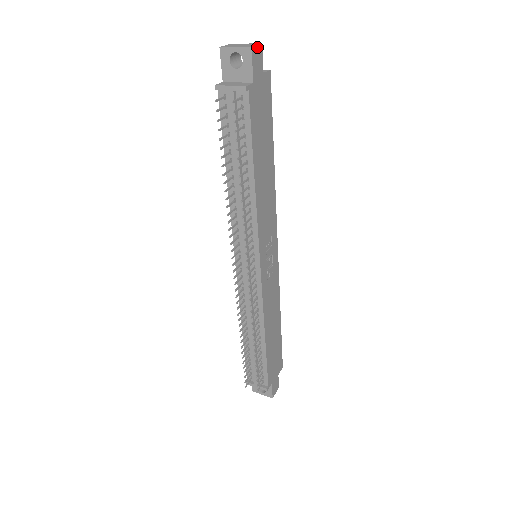
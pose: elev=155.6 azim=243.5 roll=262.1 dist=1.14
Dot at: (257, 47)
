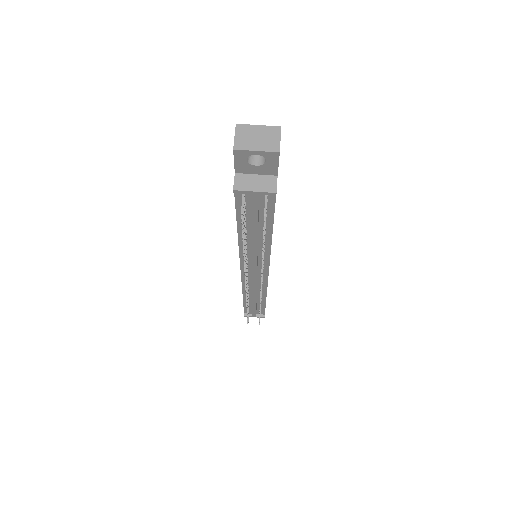
Dot at: (280, 139)
